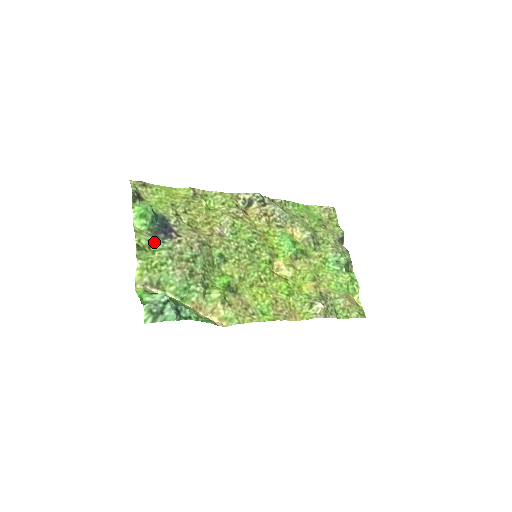
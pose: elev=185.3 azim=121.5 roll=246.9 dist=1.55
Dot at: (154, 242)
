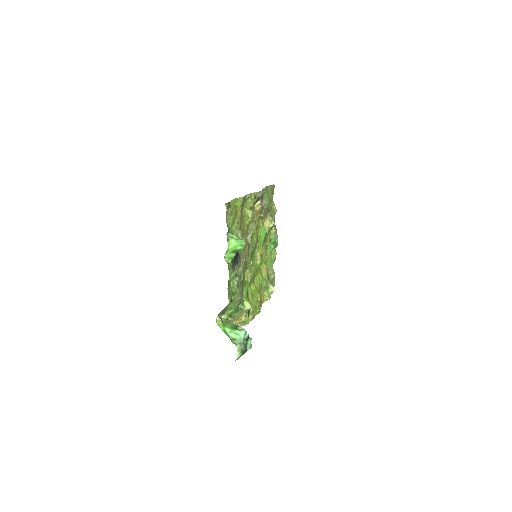
Dot at: (231, 272)
